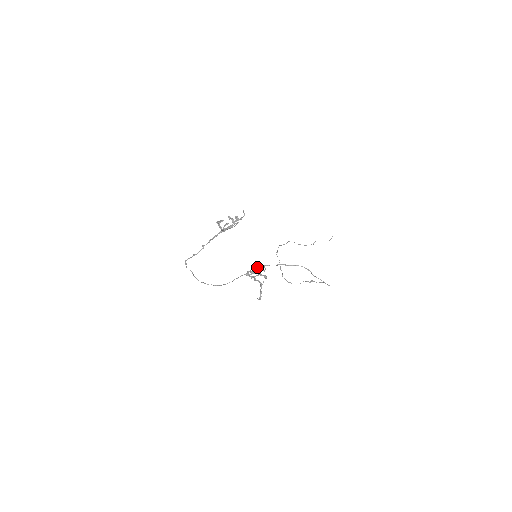
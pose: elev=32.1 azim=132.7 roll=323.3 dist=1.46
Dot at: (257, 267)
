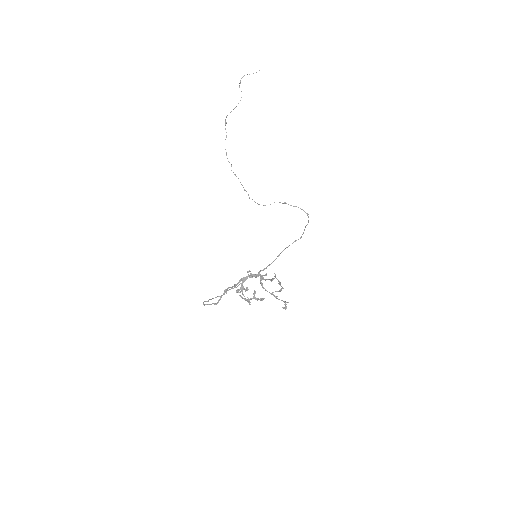
Dot at: occluded
